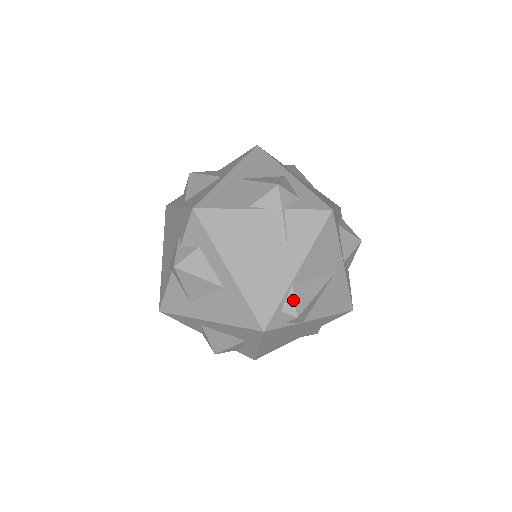
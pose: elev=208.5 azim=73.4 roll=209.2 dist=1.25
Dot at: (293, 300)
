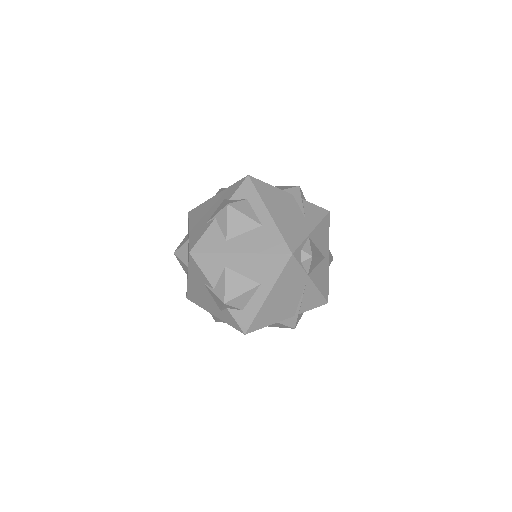
Dot at: (309, 246)
